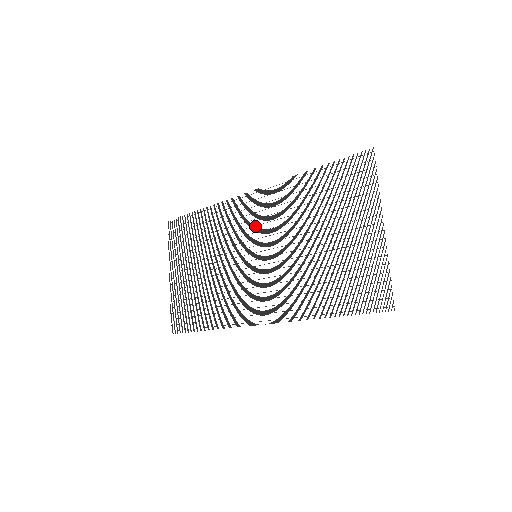
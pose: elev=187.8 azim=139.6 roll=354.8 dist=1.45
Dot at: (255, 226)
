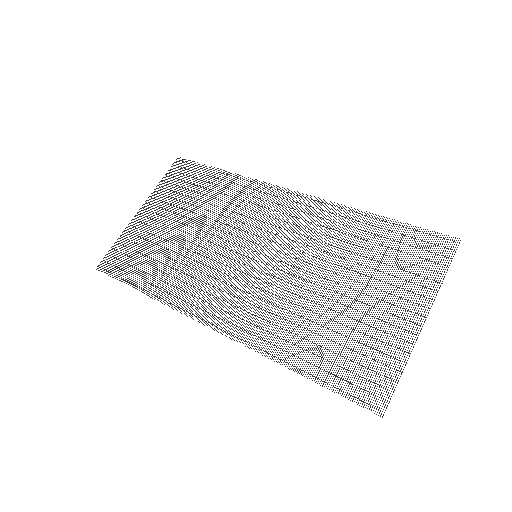
Dot at: (276, 226)
